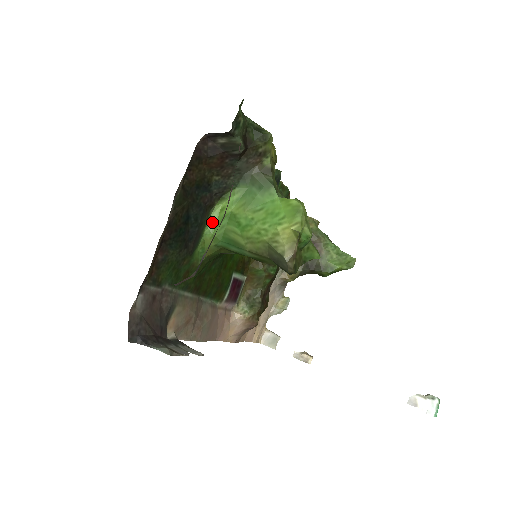
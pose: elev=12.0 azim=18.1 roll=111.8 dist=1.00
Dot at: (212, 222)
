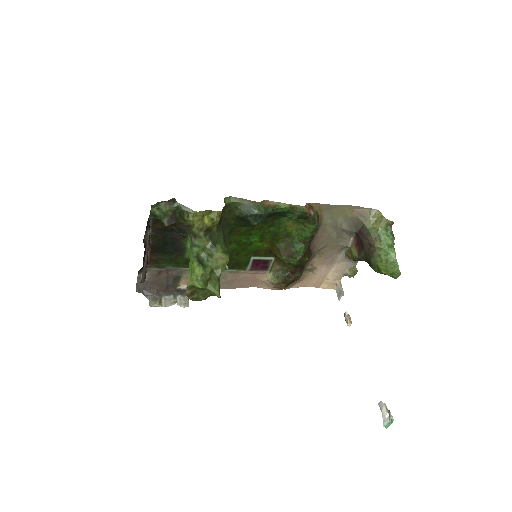
Dot at: (190, 243)
